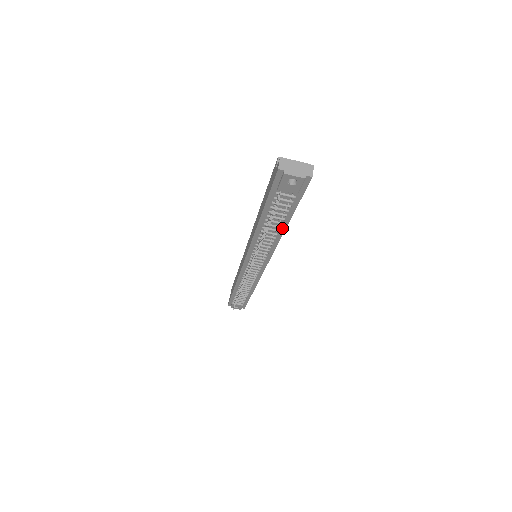
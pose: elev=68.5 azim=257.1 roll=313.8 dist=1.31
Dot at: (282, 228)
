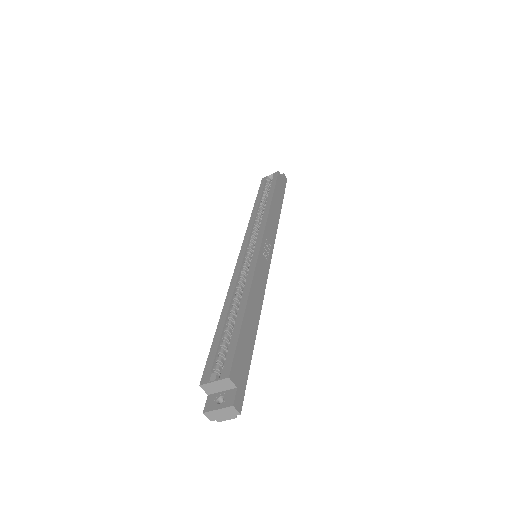
Dot at: (255, 325)
